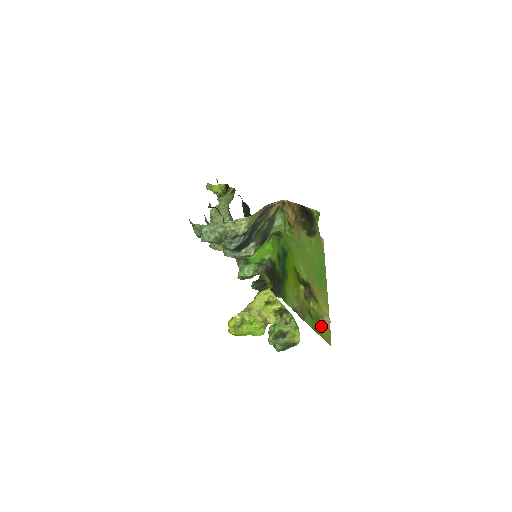
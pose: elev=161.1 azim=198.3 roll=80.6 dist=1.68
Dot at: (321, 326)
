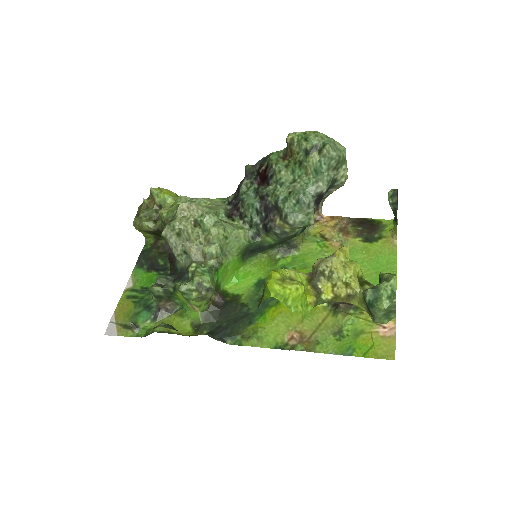
Dot at: (367, 341)
